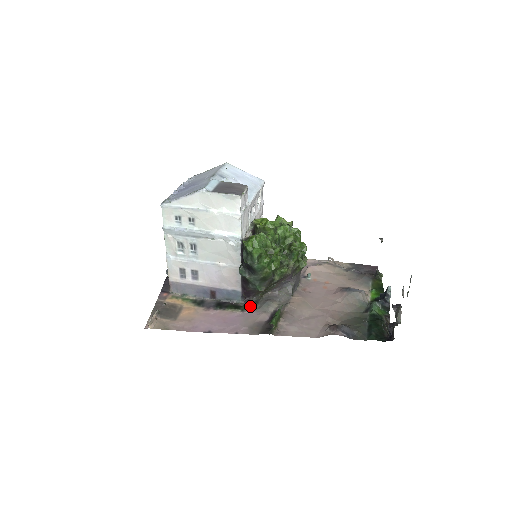
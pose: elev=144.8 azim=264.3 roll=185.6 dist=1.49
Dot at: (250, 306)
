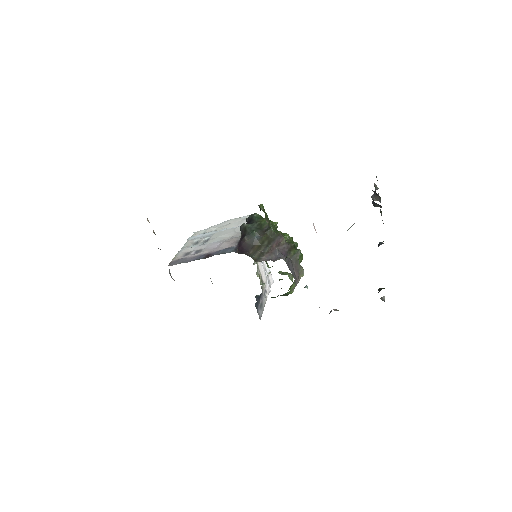
Dot at: occluded
